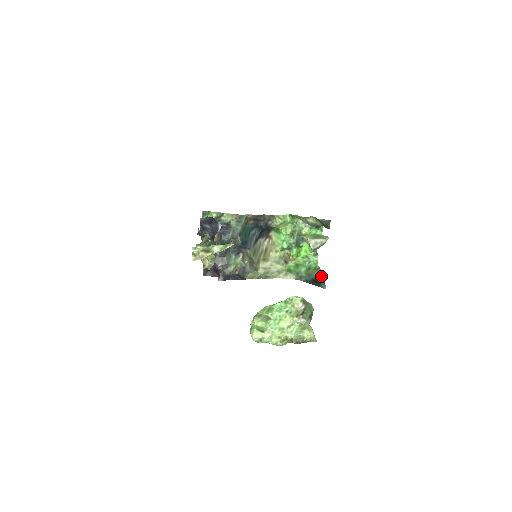
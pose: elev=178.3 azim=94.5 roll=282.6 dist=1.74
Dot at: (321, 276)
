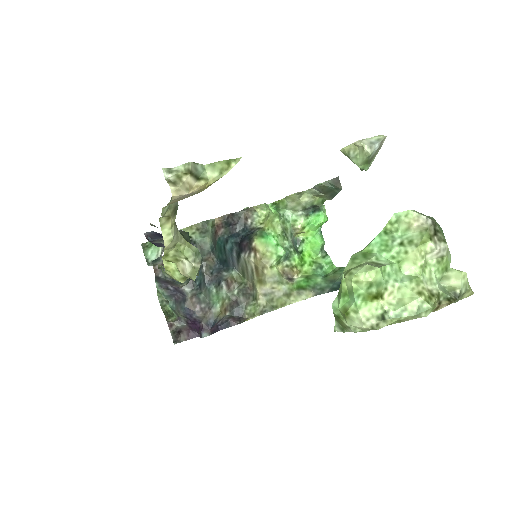
Dot at: occluded
